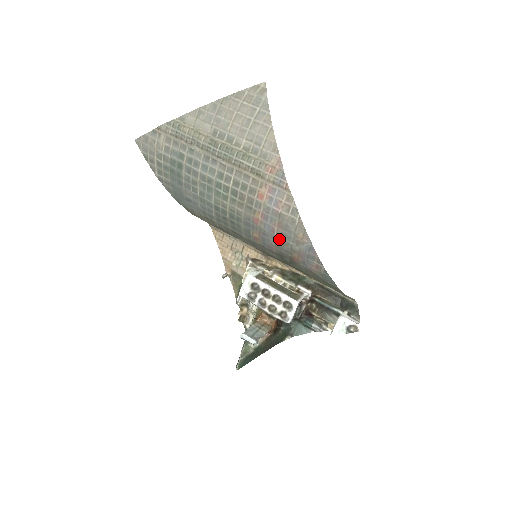
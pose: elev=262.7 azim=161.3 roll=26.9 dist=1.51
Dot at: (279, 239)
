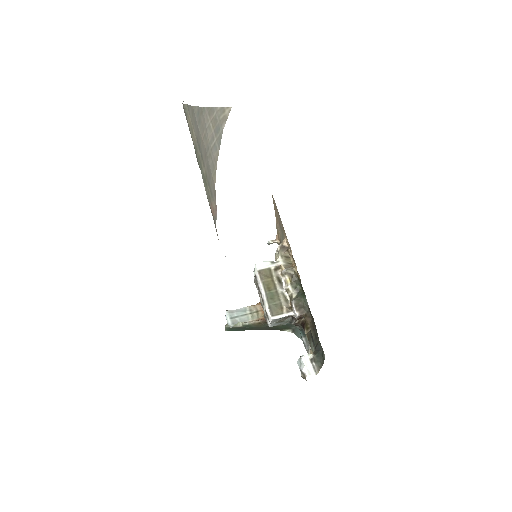
Dot at: occluded
